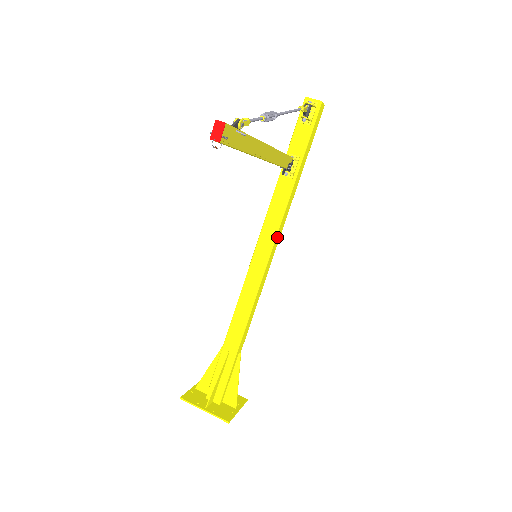
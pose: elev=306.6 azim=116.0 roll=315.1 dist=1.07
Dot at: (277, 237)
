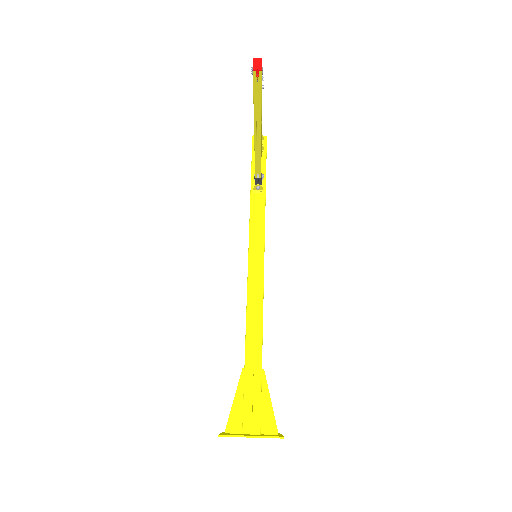
Dot at: (264, 245)
